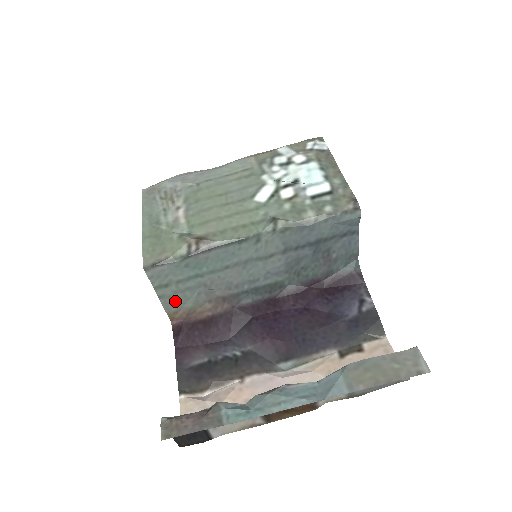
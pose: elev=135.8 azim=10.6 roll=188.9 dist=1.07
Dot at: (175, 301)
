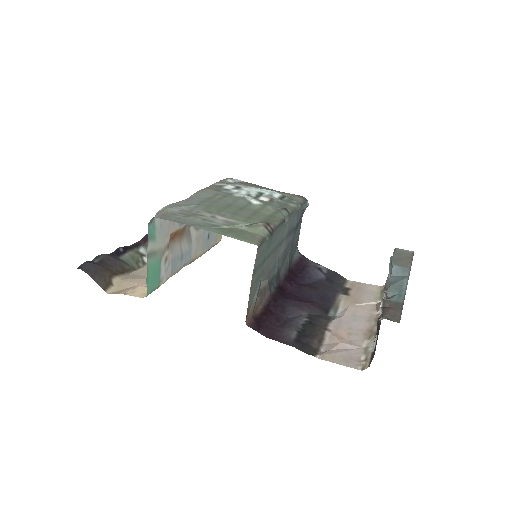
Dot at: (252, 293)
